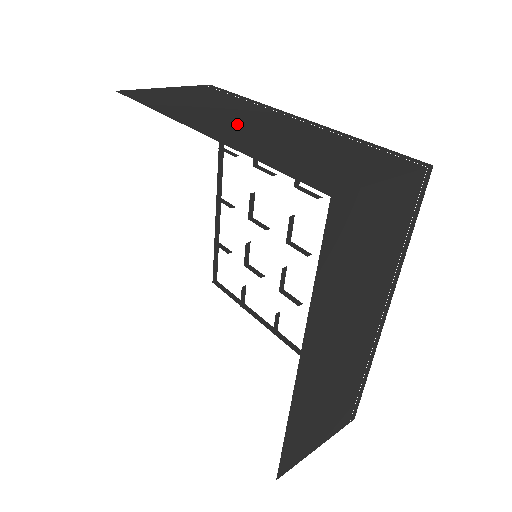
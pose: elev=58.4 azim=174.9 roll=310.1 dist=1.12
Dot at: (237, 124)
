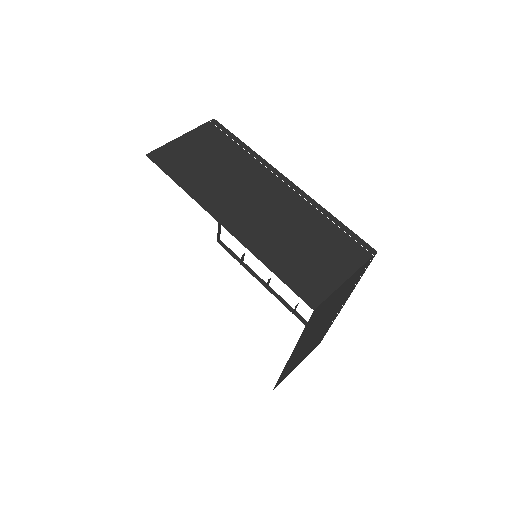
Dot at: (248, 207)
